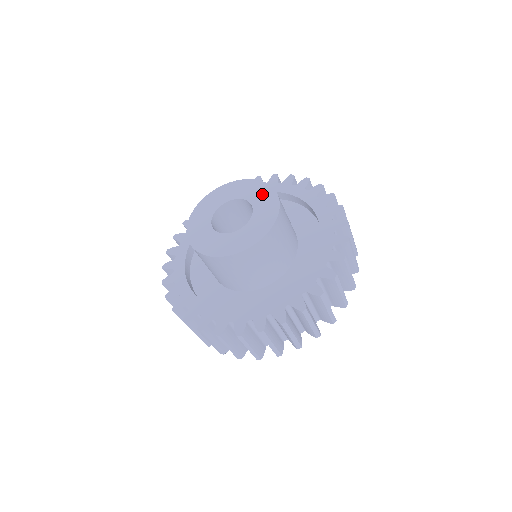
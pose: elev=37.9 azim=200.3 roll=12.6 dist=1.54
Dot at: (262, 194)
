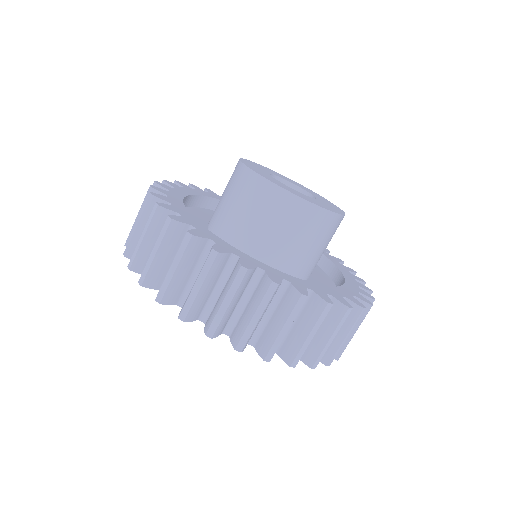
Dot at: (314, 193)
